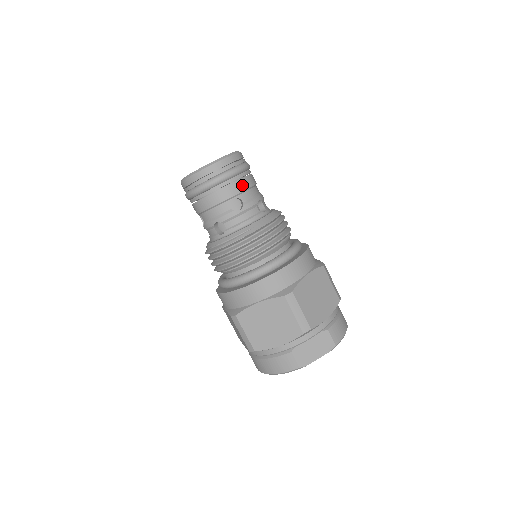
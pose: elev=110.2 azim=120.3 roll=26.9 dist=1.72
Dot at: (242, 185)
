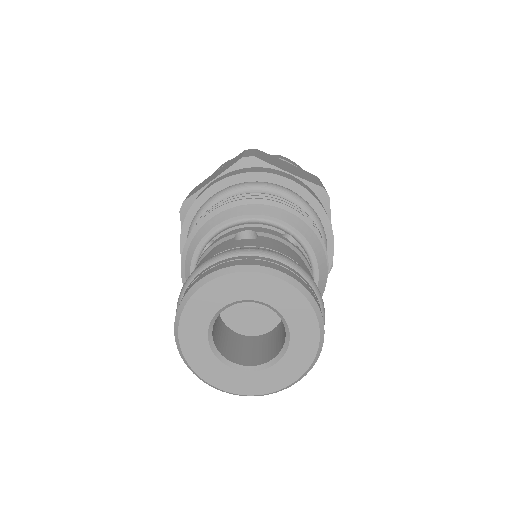
Dot at: occluded
